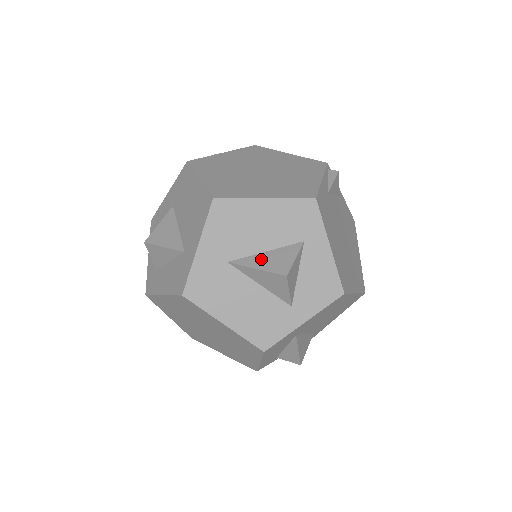
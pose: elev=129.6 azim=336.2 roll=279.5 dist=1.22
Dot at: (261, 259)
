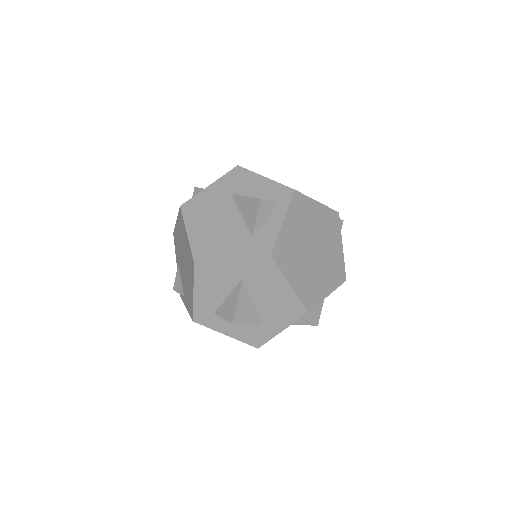
Dot at: (306, 317)
